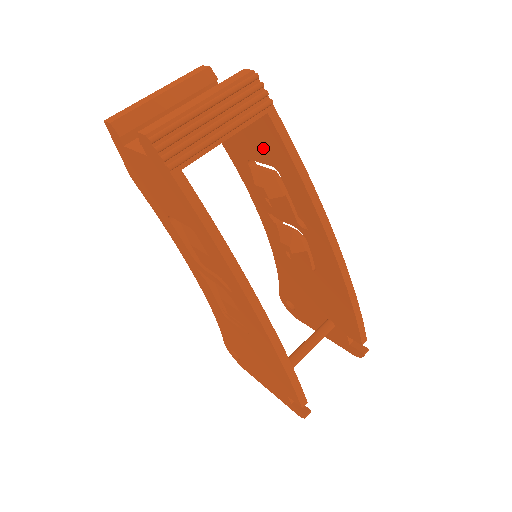
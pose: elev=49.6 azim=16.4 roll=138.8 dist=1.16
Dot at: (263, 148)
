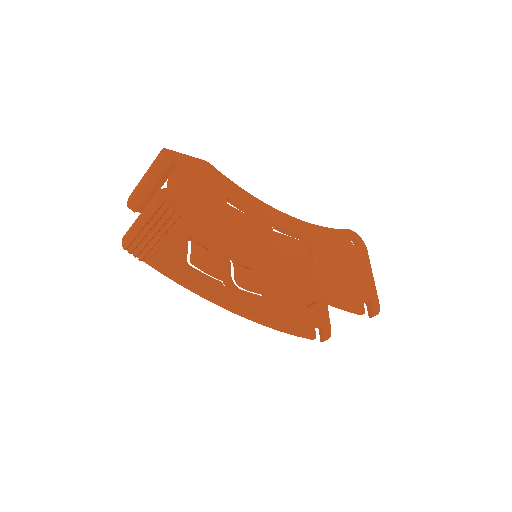
Dot at: occluded
